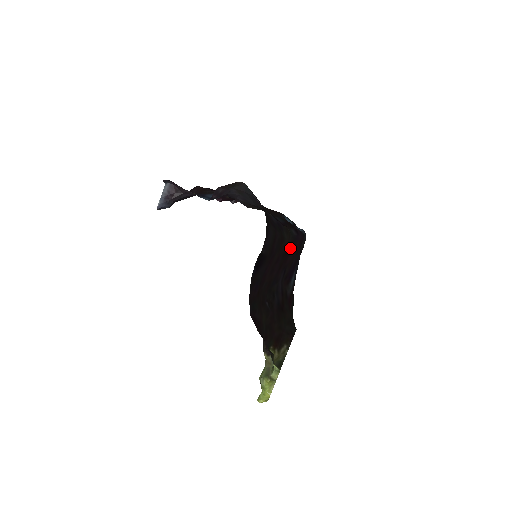
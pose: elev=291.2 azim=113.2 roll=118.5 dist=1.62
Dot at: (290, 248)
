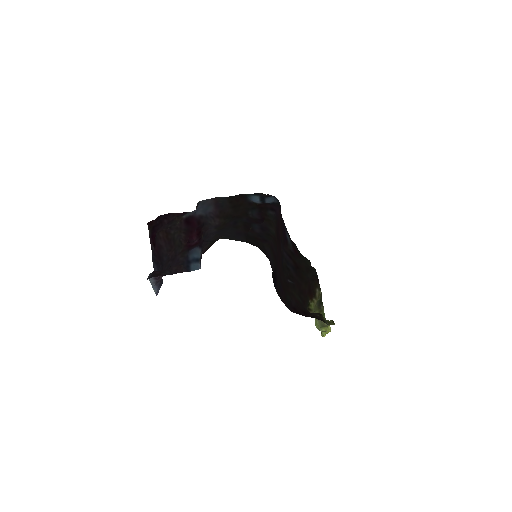
Dot at: (277, 227)
